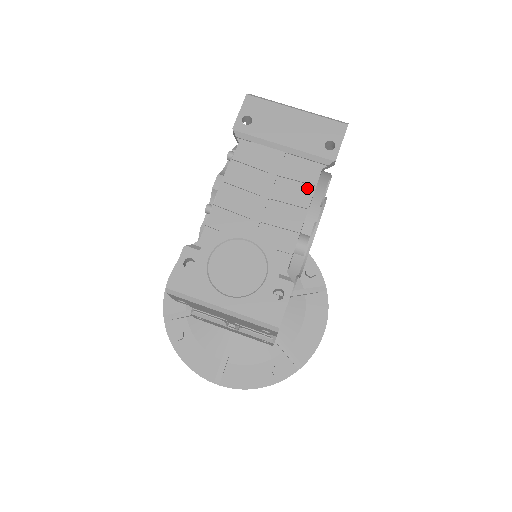
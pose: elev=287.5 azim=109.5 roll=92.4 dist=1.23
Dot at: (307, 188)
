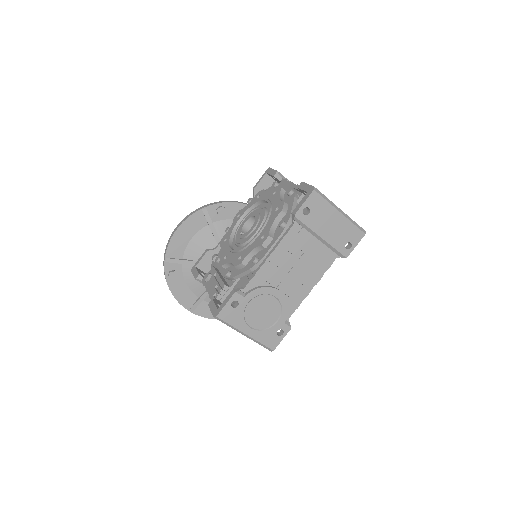
Dot at: (322, 269)
